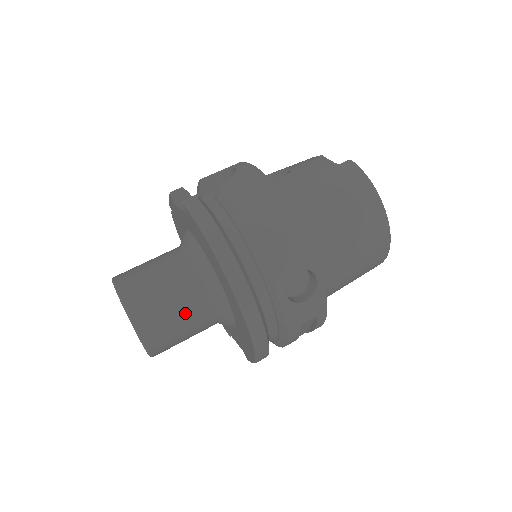
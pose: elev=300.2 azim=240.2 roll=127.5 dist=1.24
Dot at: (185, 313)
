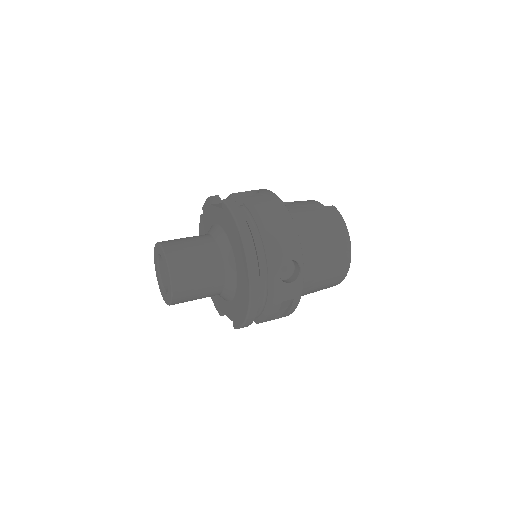
Dot at: (205, 275)
